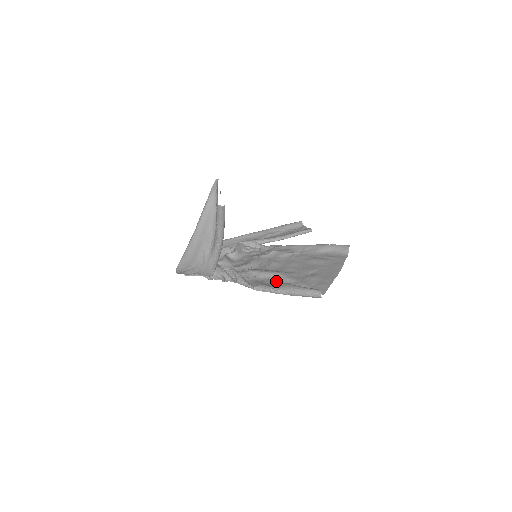
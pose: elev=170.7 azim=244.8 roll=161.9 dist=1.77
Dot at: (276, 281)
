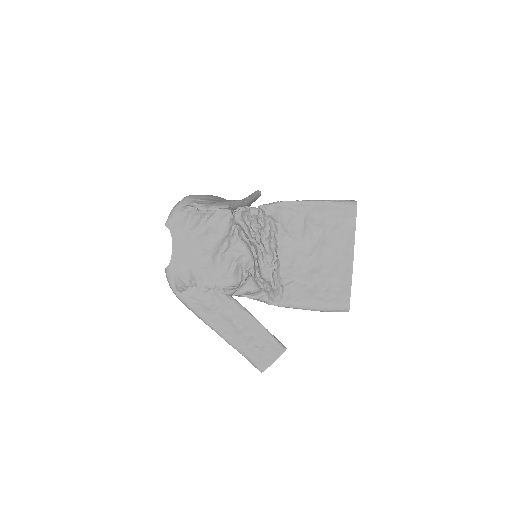
Dot at: (299, 219)
